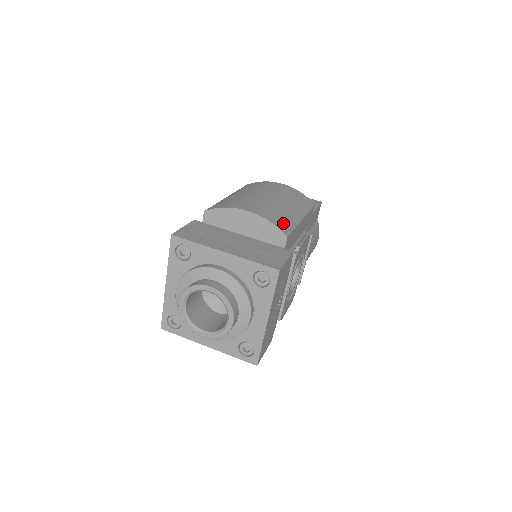
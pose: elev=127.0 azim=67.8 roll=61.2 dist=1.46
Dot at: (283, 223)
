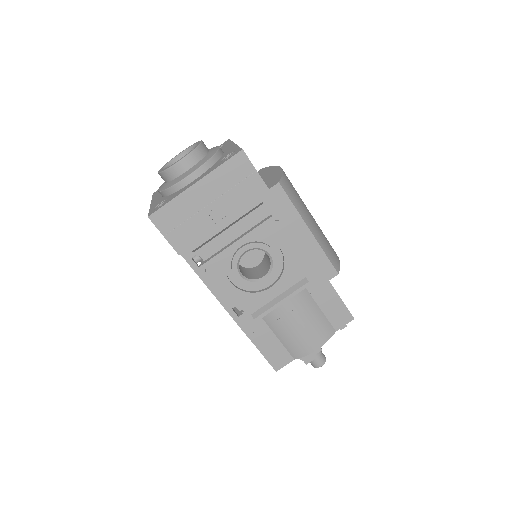
Dot at: (290, 190)
